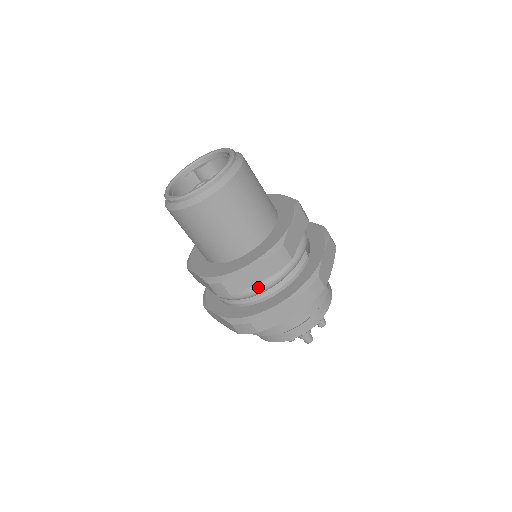
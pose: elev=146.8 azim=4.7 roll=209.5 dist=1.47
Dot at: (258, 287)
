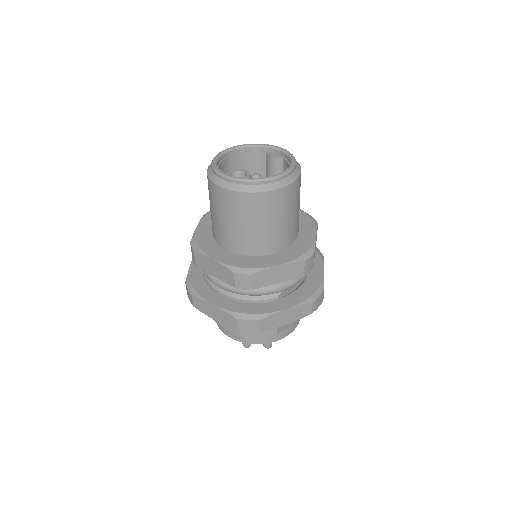
Dot at: (217, 280)
